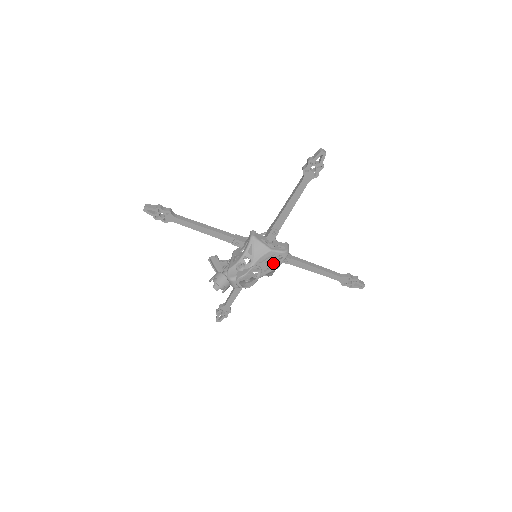
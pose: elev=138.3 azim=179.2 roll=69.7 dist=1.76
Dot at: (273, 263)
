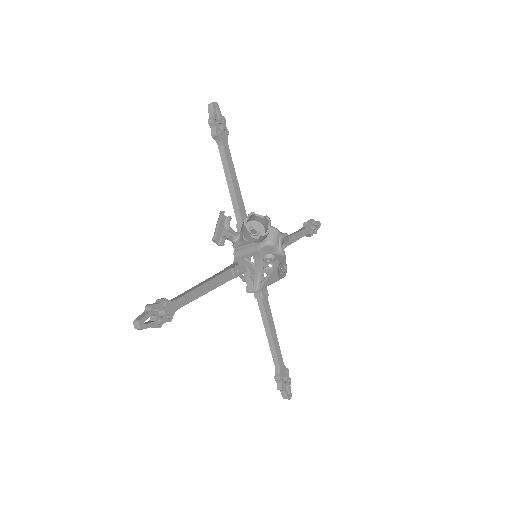
Dot at: occluded
